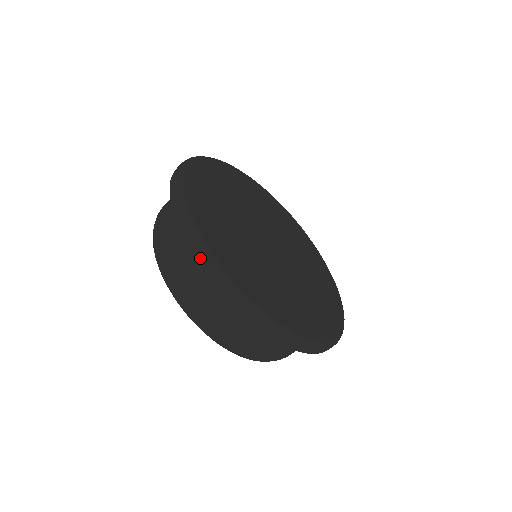
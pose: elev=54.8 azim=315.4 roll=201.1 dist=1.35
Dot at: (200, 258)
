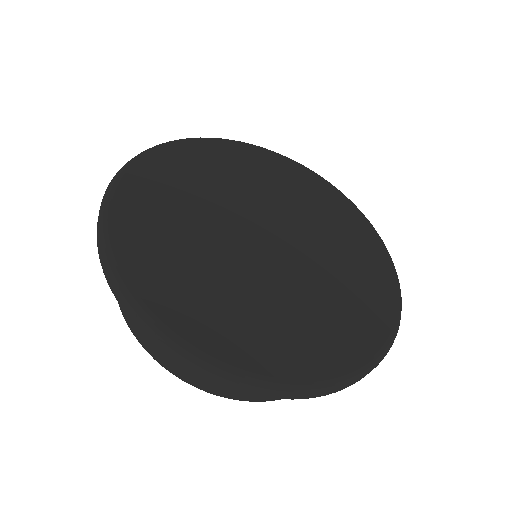
Dot at: (137, 322)
